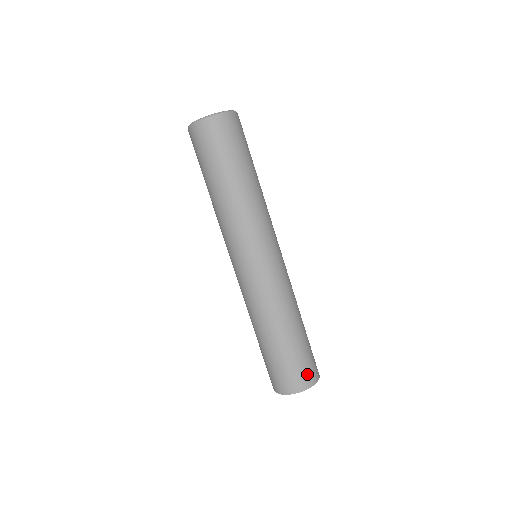
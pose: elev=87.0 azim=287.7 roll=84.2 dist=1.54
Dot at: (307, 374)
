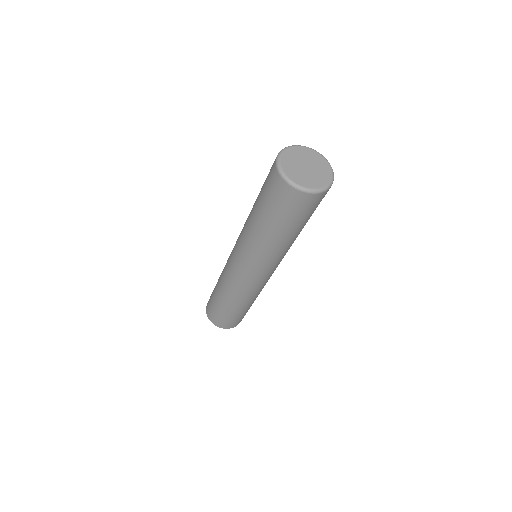
Dot at: (233, 324)
